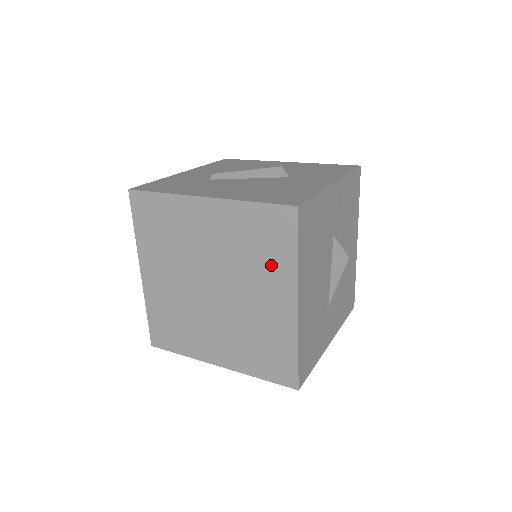
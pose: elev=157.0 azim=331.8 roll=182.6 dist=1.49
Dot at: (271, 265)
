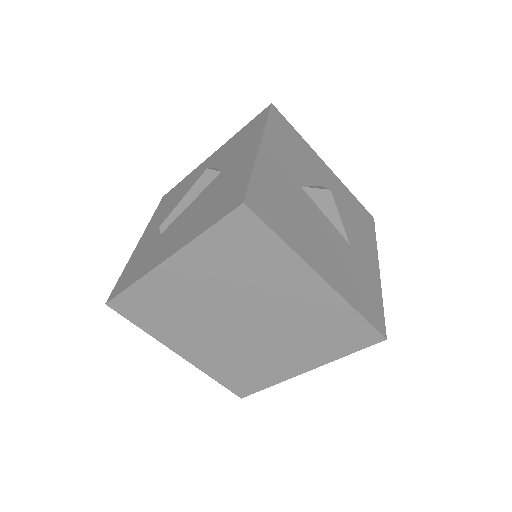
Dot at: (269, 266)
